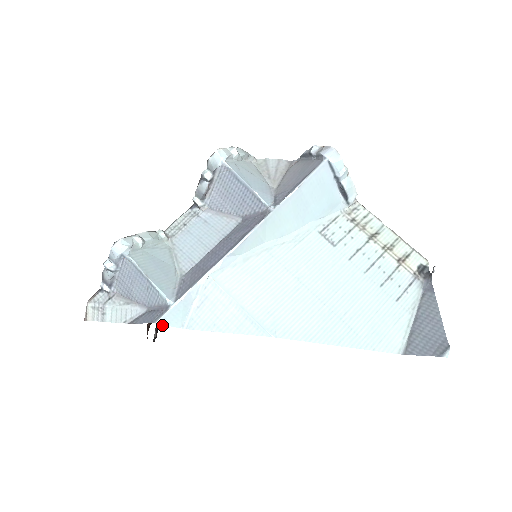
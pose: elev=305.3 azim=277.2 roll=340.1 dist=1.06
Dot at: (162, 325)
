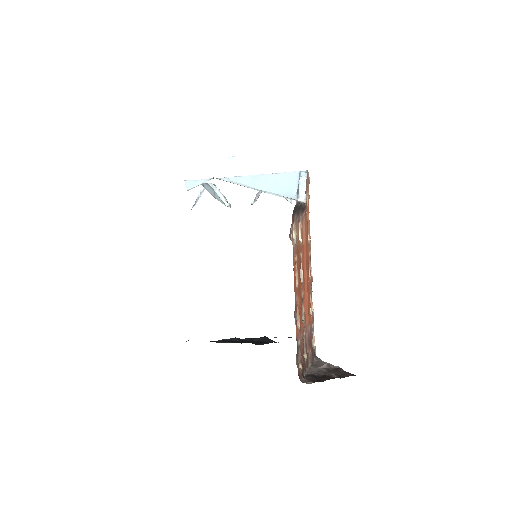
Dot at: occluded
